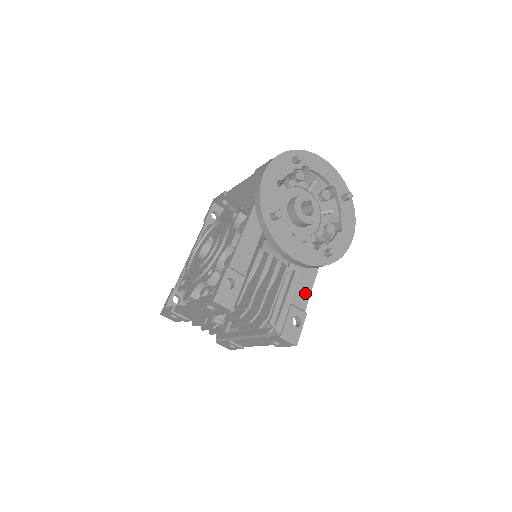
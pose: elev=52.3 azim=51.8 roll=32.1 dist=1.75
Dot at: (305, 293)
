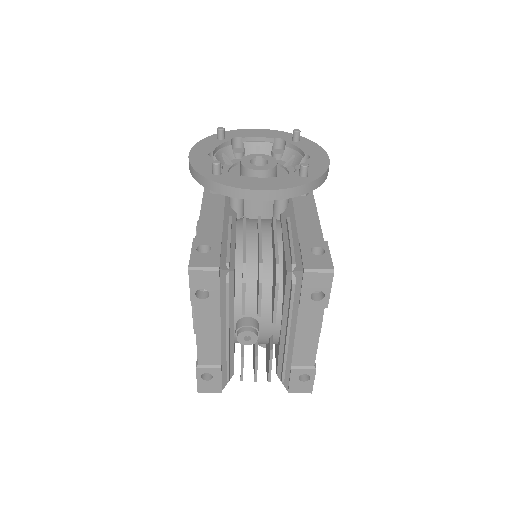
Dot at: (312, 228)
